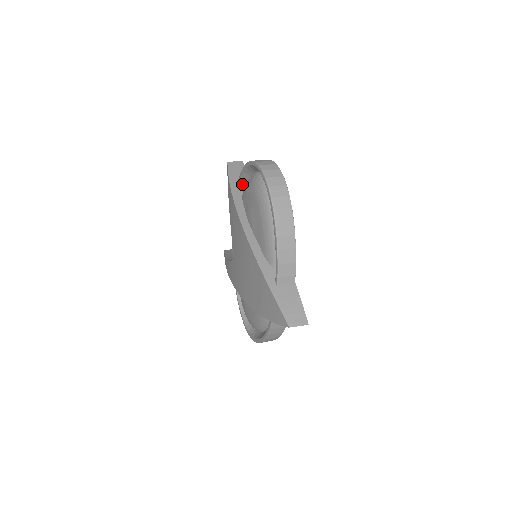
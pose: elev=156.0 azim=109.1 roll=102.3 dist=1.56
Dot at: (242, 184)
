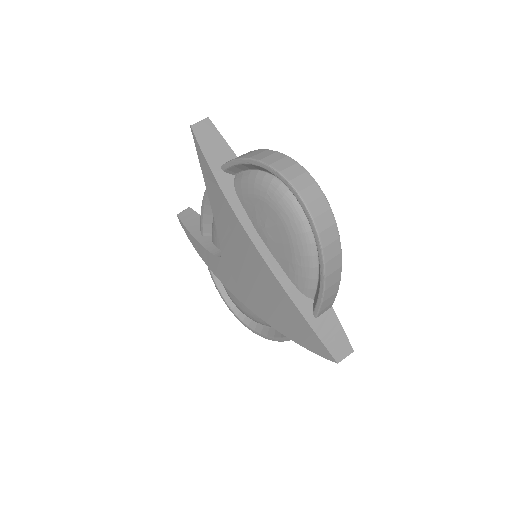
Dot at: (230, 171)
